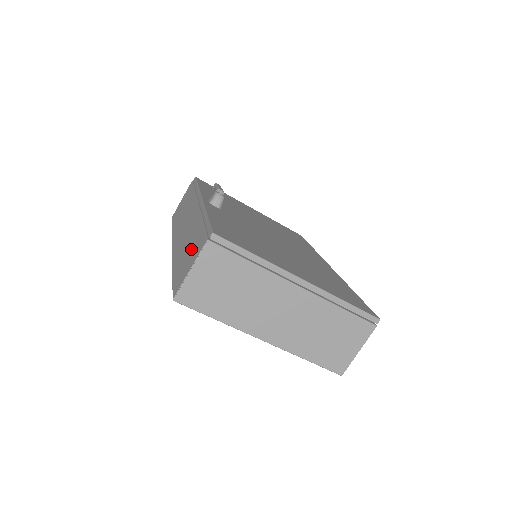
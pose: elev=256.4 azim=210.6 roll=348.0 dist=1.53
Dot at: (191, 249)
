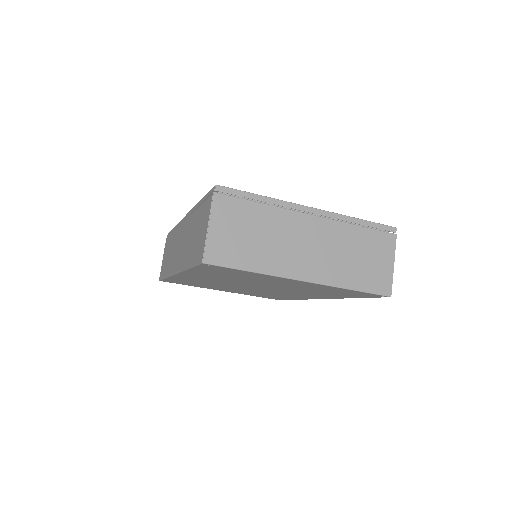
Dot at: (199, 226)
